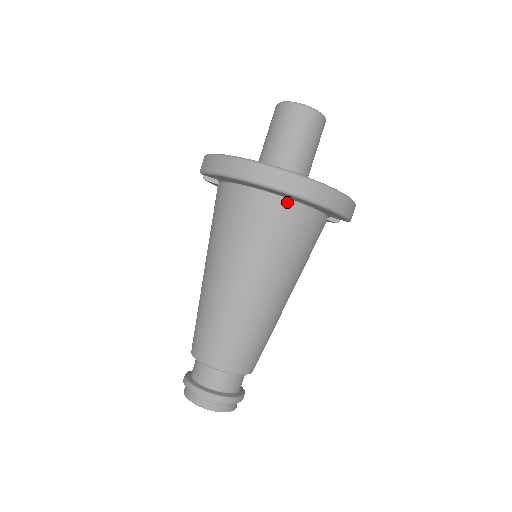
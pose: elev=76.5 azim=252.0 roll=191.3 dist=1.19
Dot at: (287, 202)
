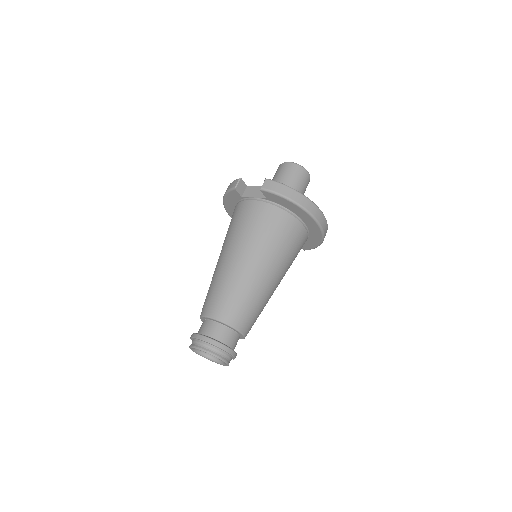
Dot at: (306, 230)
